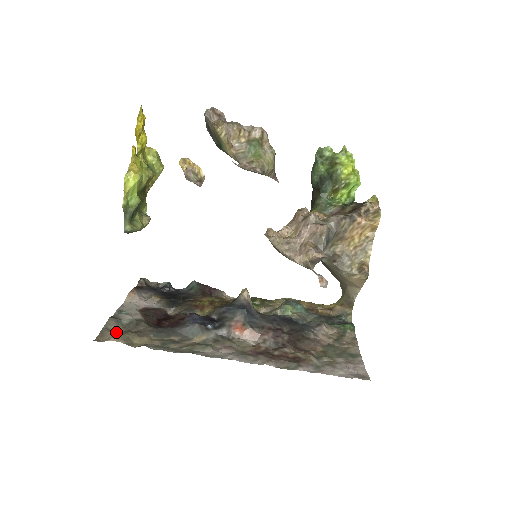
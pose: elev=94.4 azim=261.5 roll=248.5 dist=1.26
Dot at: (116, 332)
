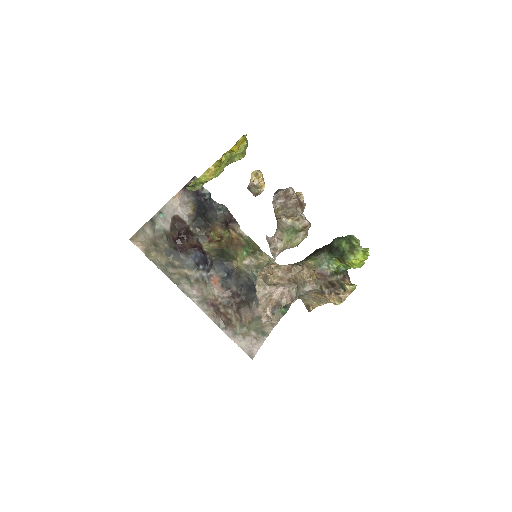
Dot at: (146, 236)
